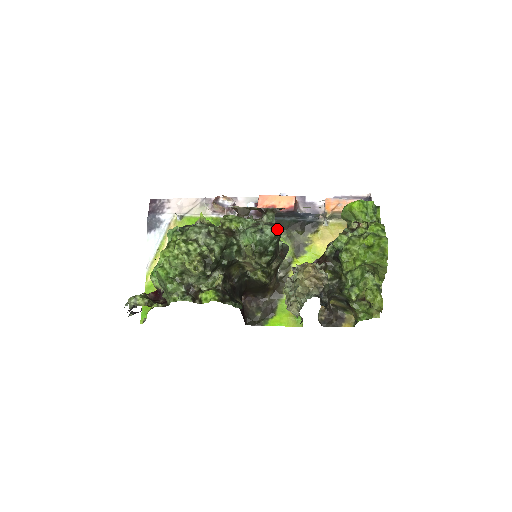
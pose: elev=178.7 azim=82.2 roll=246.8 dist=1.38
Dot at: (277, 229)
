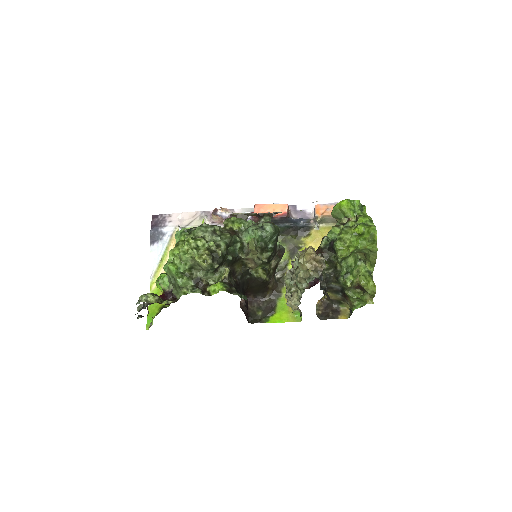
Dot at: (276, 227)
